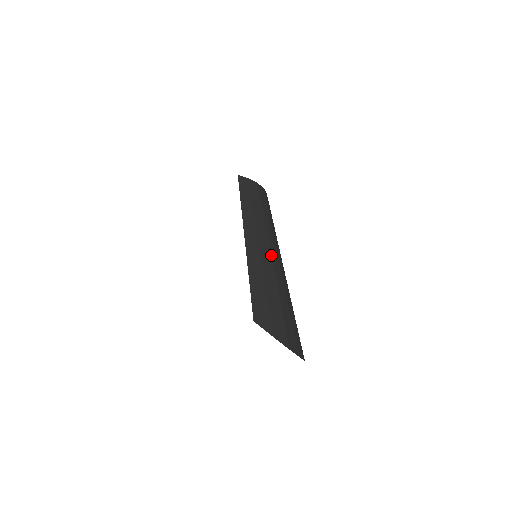
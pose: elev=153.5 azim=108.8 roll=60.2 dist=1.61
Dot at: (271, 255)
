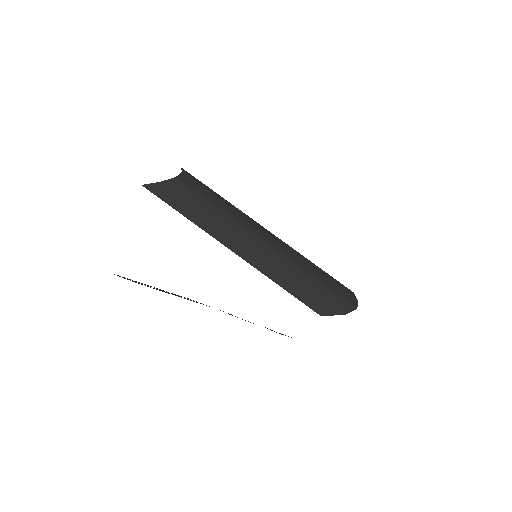
Dot at: (280, 253)
